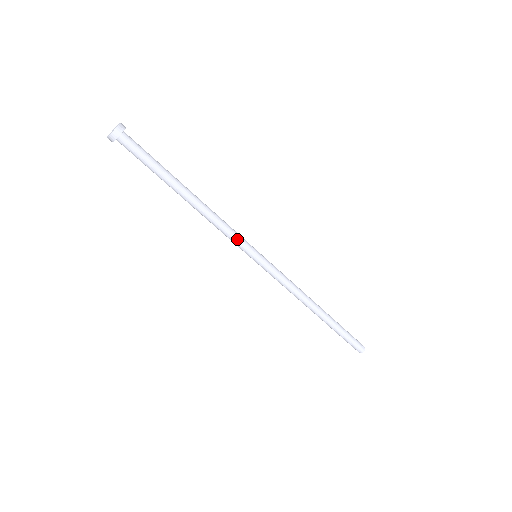
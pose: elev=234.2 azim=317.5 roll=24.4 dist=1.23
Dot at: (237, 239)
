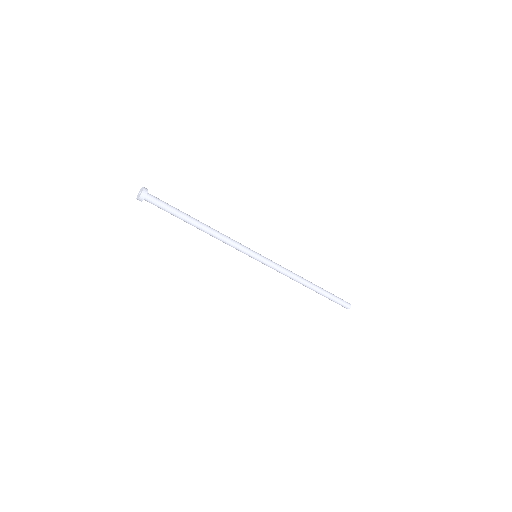
Dot at: (241, 246)
